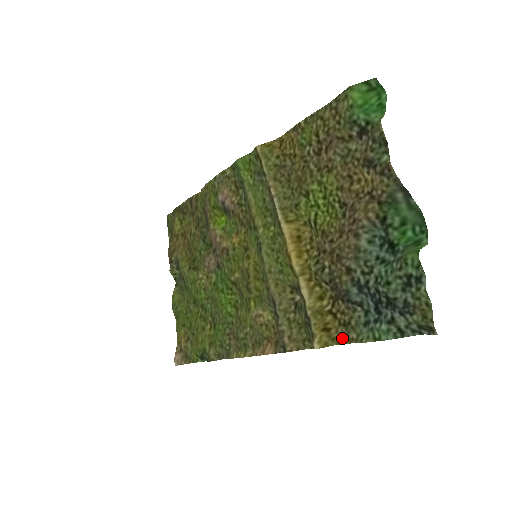
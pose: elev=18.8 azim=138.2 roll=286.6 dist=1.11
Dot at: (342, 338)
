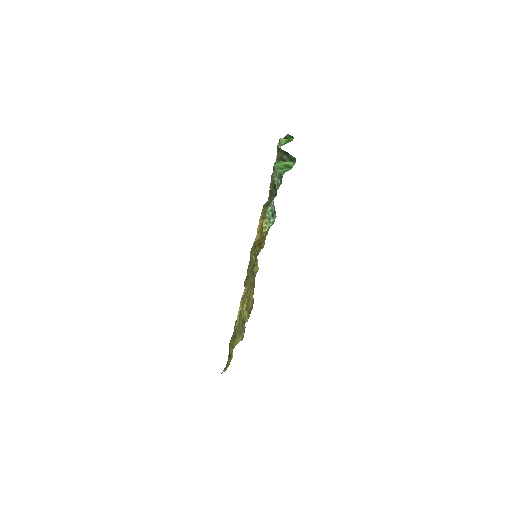
Dot at: (264, 243)
